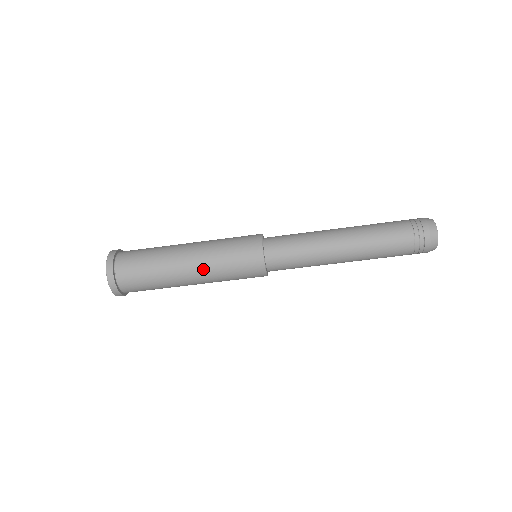
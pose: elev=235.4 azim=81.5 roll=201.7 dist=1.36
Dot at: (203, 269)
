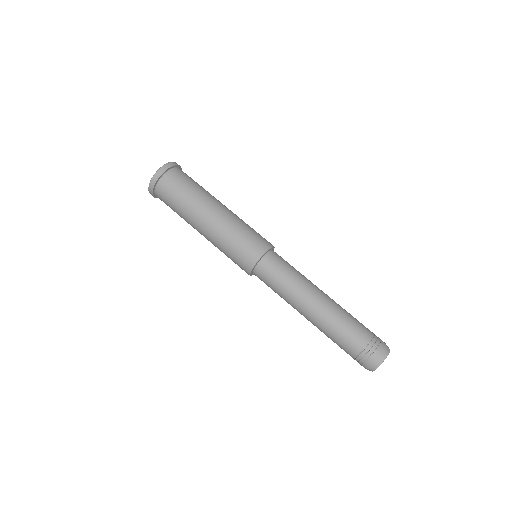
Dot at: occluded
